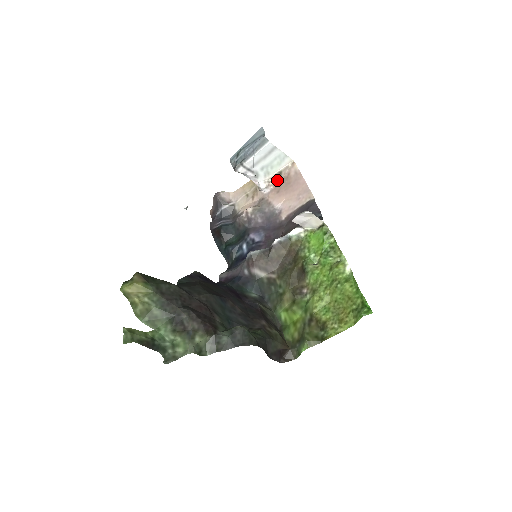
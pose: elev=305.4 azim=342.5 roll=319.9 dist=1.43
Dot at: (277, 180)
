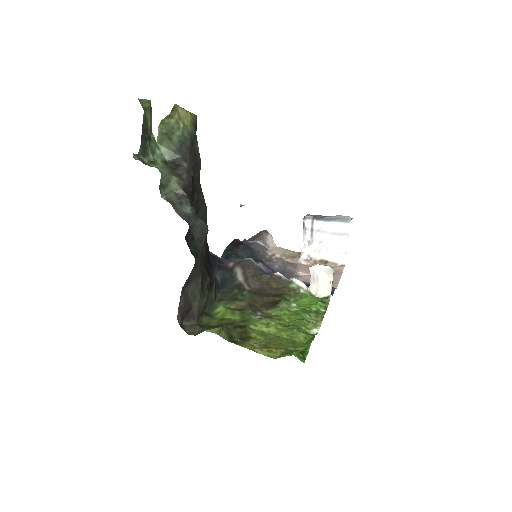
Dot at: occluded
